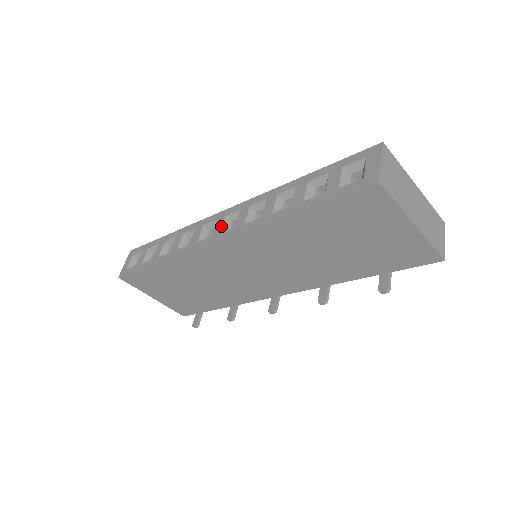
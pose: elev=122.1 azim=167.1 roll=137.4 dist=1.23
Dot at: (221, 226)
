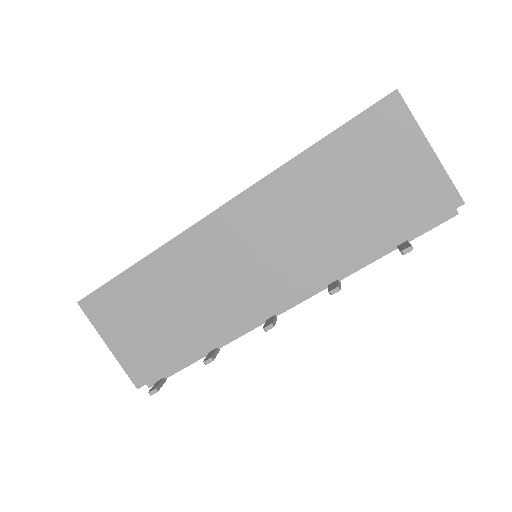
Dot at: occluded
